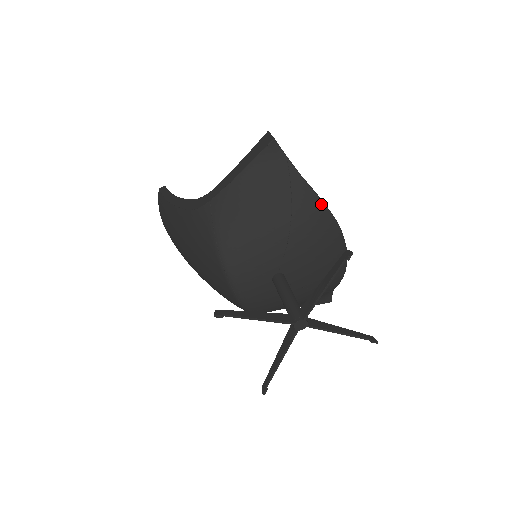
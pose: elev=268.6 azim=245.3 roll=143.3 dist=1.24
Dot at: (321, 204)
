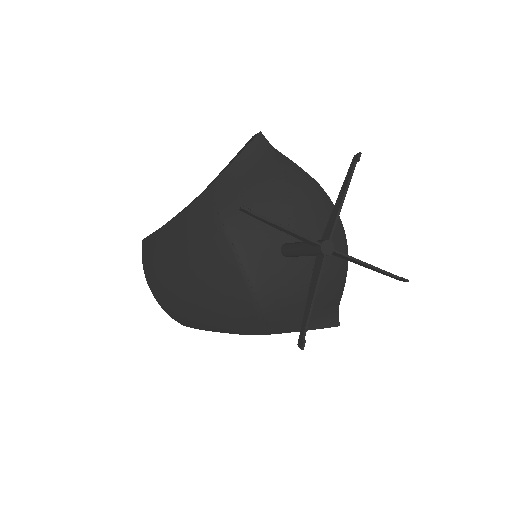
Dot at: (313, 180)
